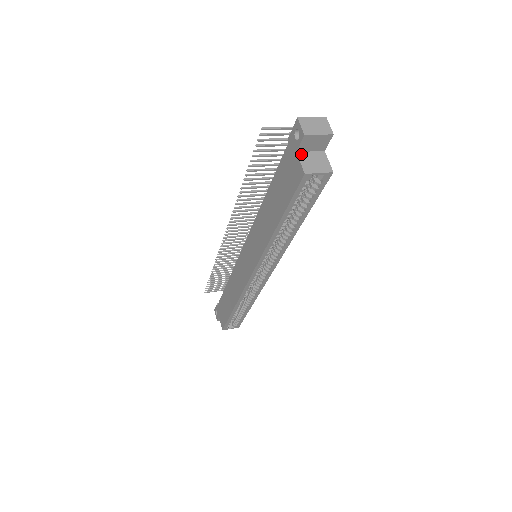
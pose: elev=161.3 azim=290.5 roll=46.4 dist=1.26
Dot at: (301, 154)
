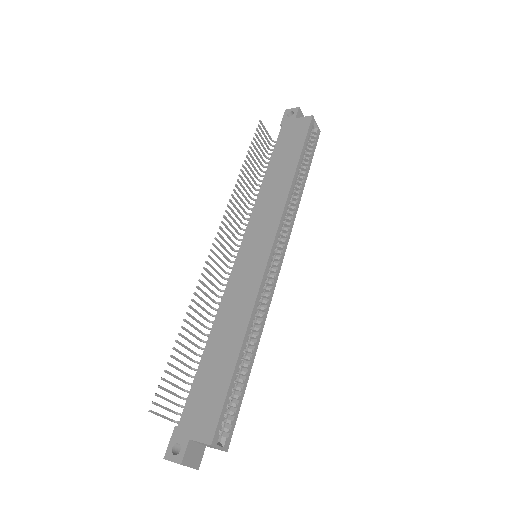
Dot at: (298, 120)
